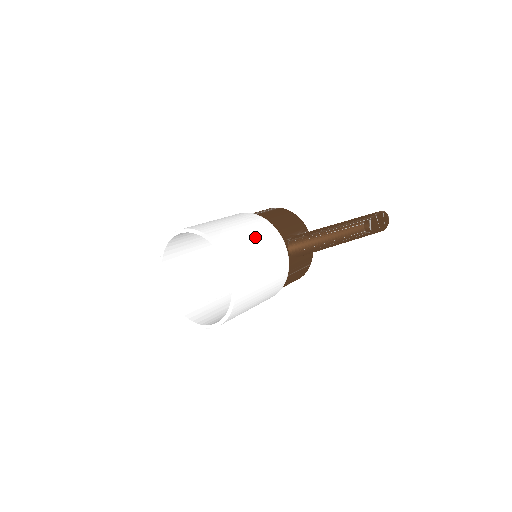
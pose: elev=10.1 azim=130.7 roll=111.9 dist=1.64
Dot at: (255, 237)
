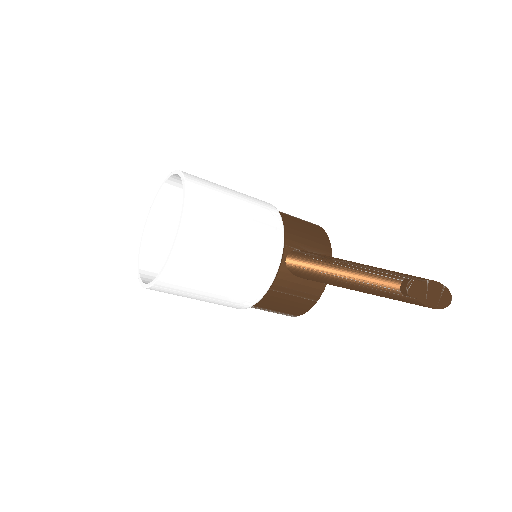
Dot at: (245, 215)
